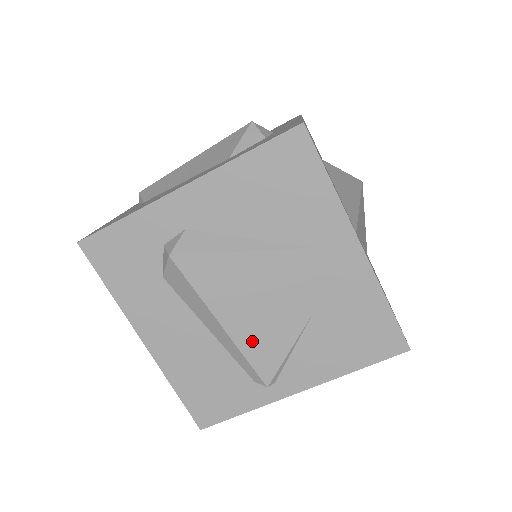
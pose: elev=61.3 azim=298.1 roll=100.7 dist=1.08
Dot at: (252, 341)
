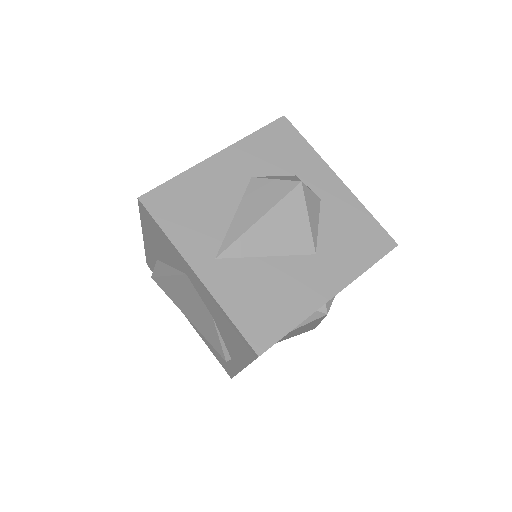
Dot at: (203, 330)
